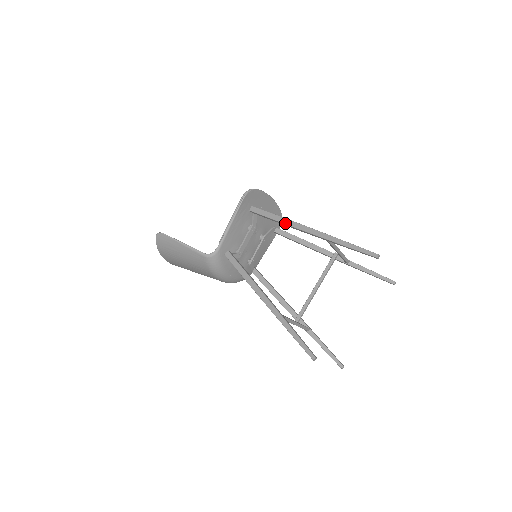
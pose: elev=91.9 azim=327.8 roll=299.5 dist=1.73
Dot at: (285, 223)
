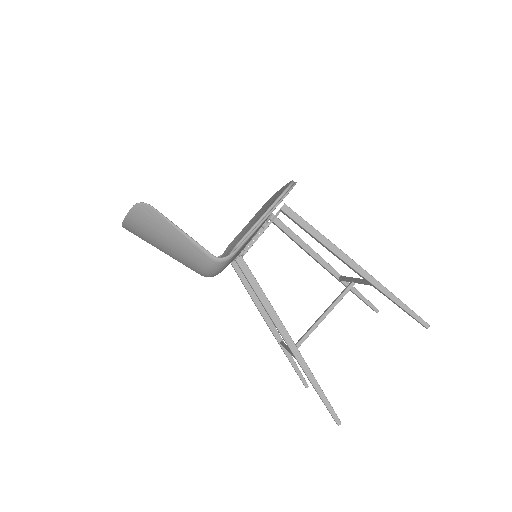
Dot at: (329, 247)
